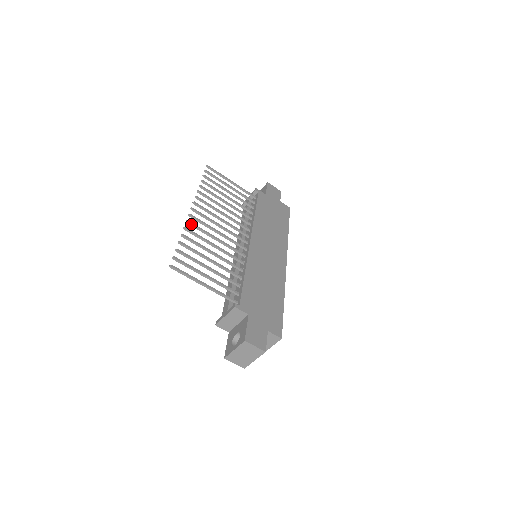
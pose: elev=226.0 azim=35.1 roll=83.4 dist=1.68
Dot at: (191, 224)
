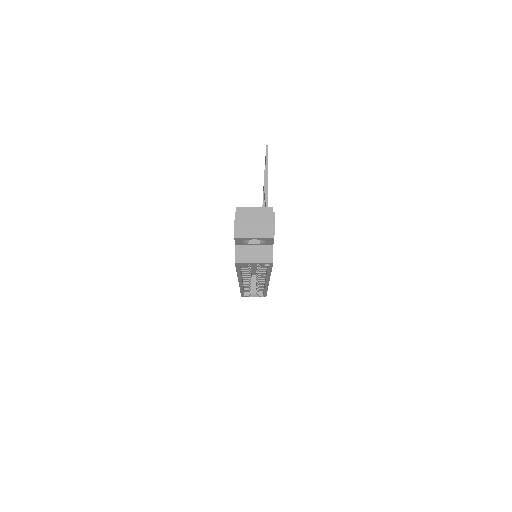
Dot at: occluded
